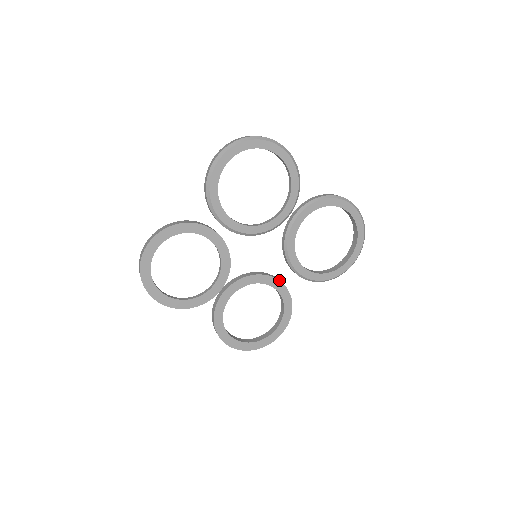
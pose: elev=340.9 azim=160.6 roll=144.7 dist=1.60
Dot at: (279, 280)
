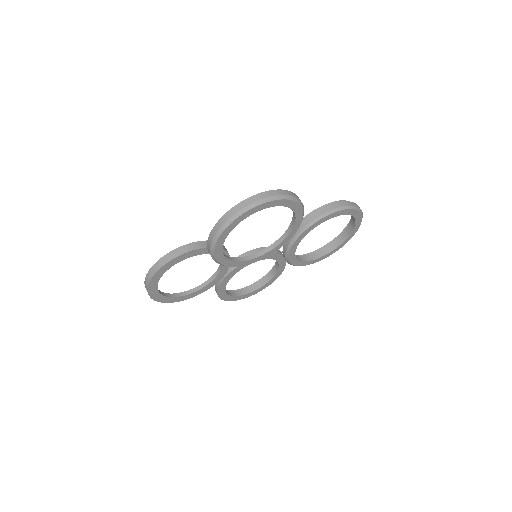
Dot at: (275, 253)
